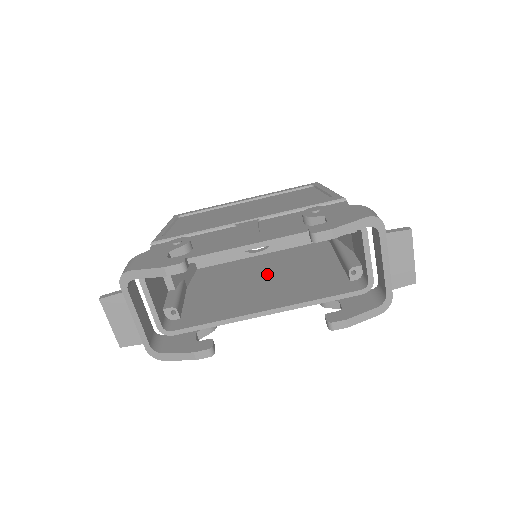
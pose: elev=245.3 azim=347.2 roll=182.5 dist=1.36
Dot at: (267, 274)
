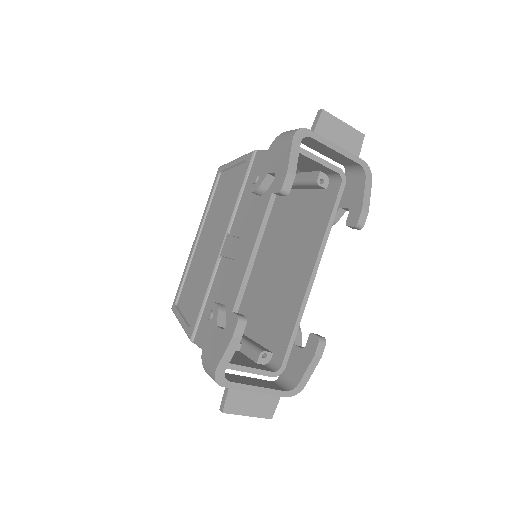
Dot at: (274, 257)
